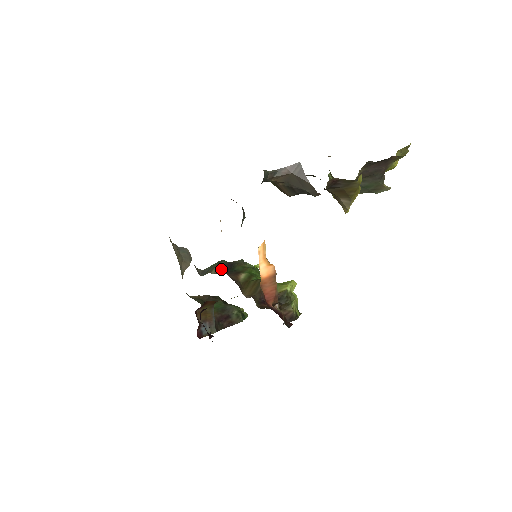
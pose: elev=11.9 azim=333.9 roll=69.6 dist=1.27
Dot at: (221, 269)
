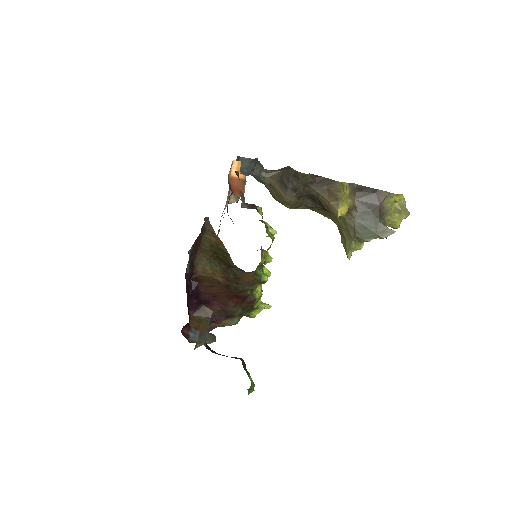
Dot at: occluded
